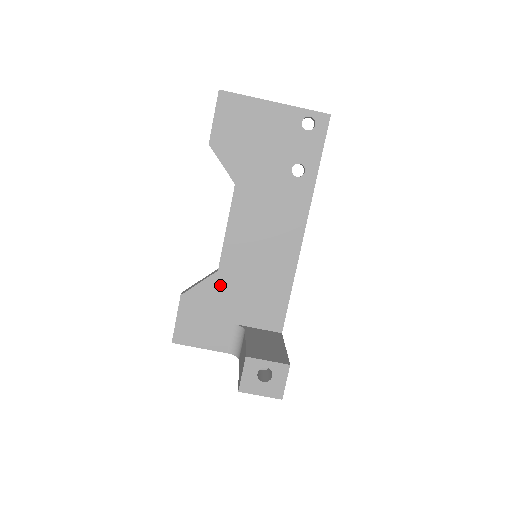
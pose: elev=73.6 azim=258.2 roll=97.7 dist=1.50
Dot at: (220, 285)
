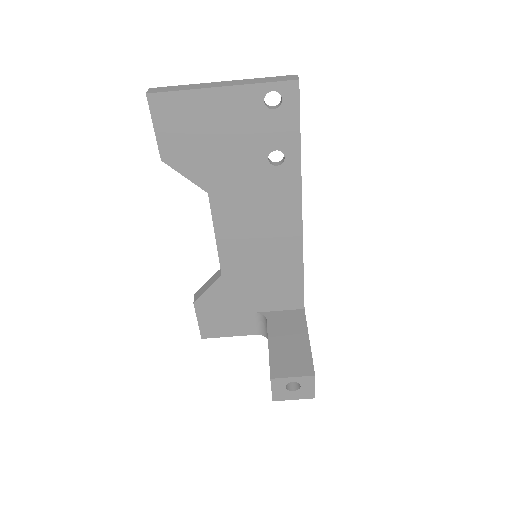
Dot at: (229, 286)
